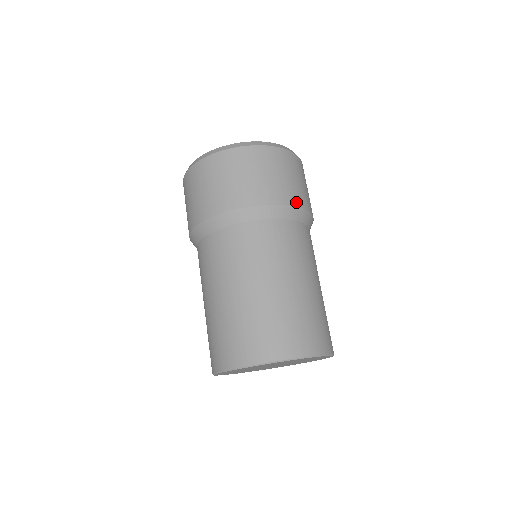
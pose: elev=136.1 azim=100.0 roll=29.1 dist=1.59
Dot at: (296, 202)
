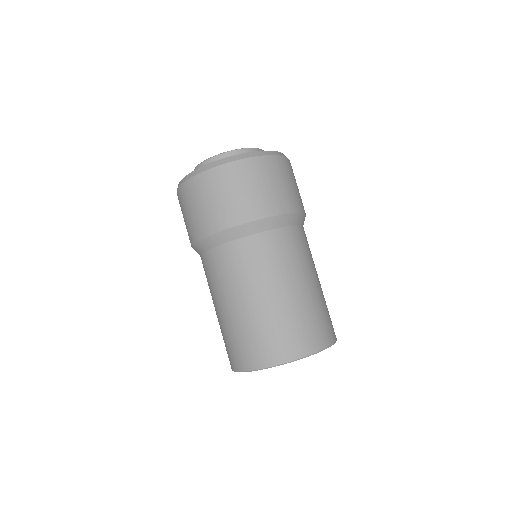
Dot at: occluded
